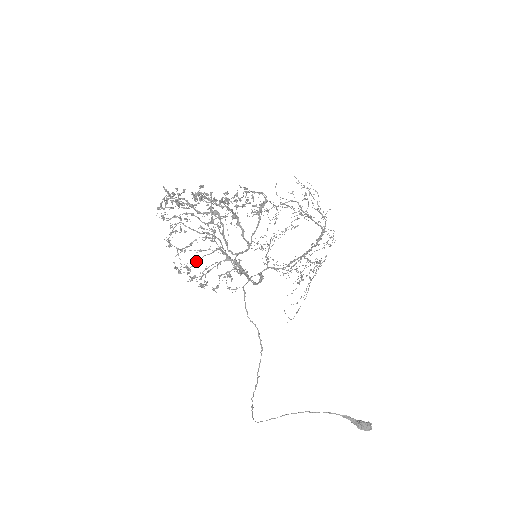
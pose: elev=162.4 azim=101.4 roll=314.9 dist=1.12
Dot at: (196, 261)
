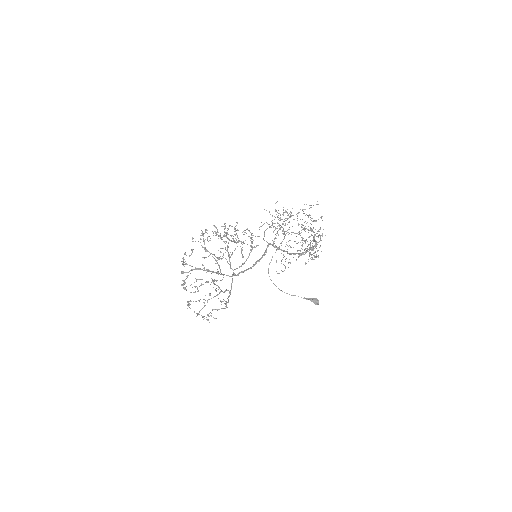
Dot at: (224, 236)
